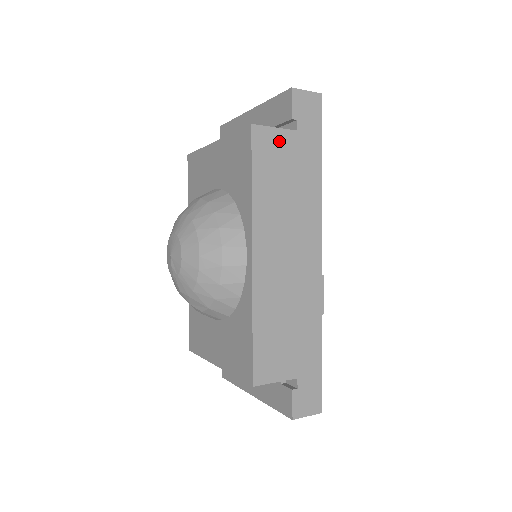
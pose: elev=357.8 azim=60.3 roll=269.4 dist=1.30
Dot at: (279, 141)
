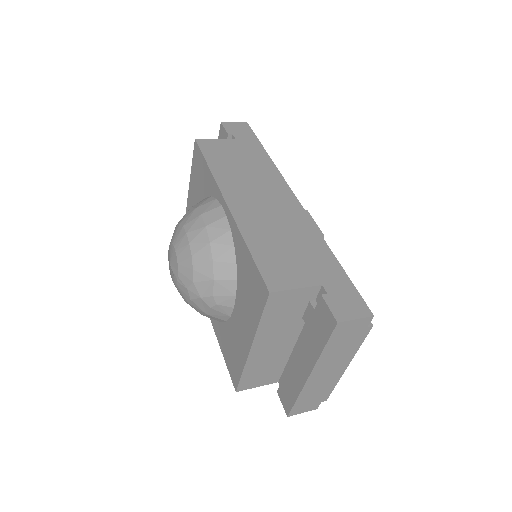
Dot at: (222, 144)
